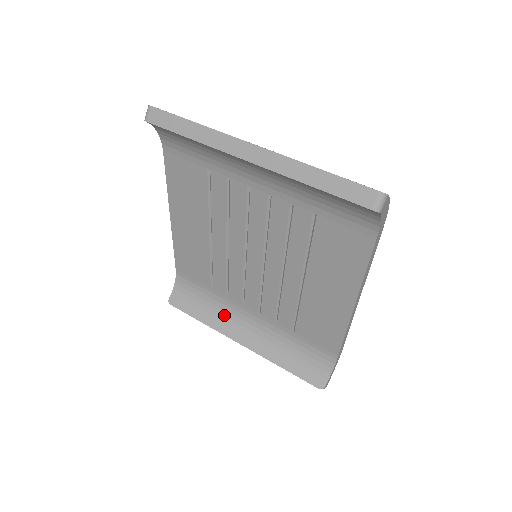
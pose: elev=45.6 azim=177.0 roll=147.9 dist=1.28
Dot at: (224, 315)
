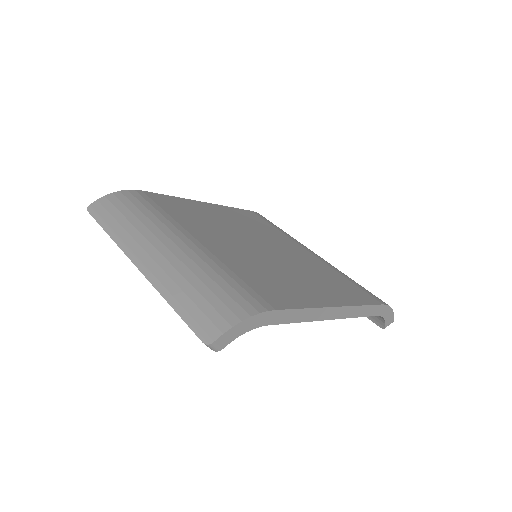
Dot at: occluded
